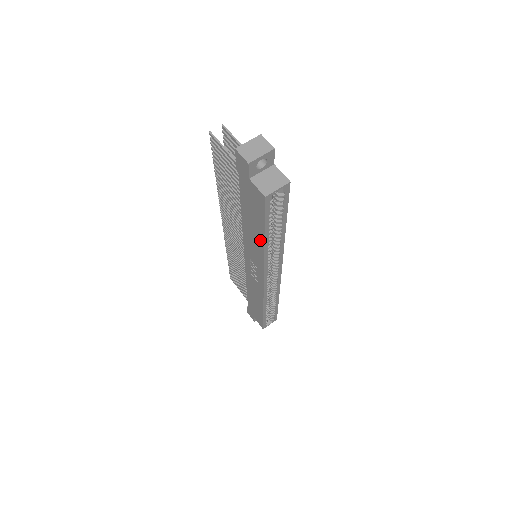
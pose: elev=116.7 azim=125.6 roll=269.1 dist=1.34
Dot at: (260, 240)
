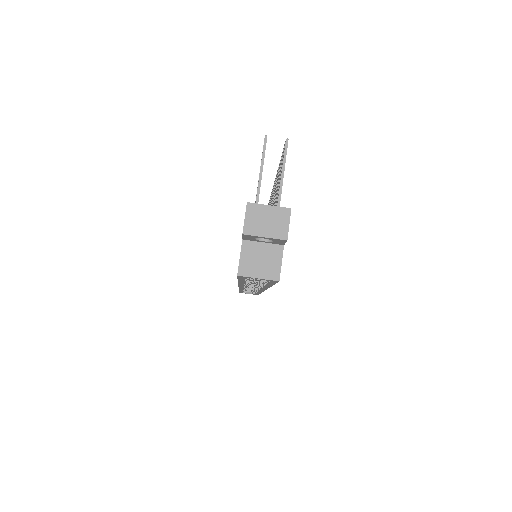
Dot at: occluded
